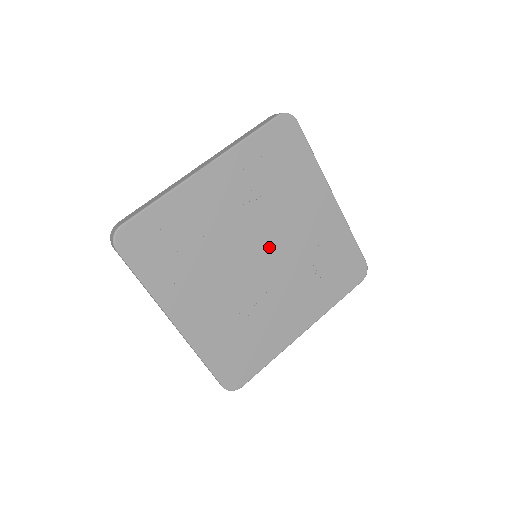
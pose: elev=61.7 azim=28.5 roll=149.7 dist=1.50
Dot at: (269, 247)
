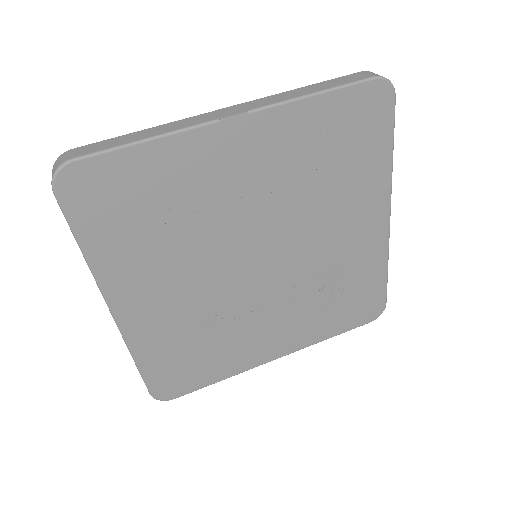
Dot at: (278, 253)
